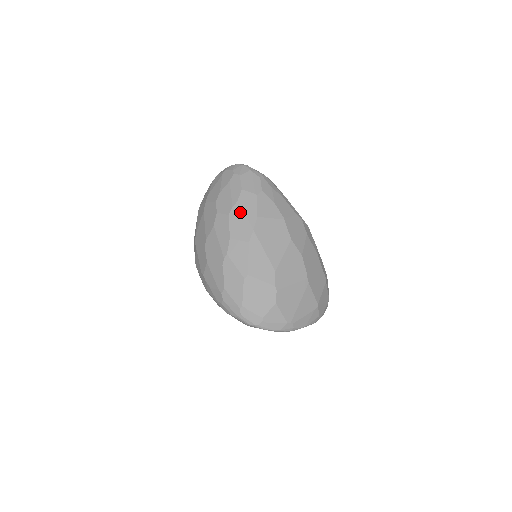
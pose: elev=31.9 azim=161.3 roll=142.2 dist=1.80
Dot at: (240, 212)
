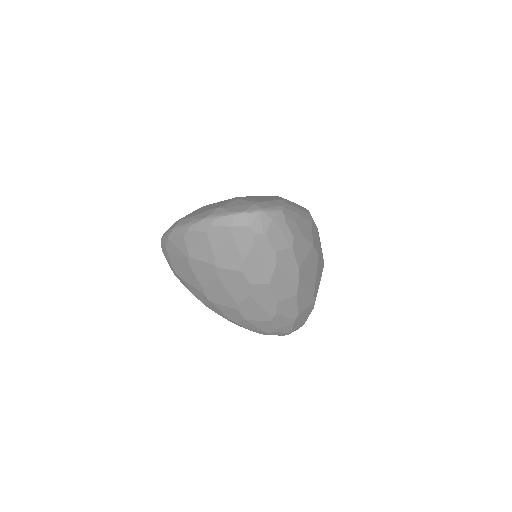
Dot at: (282, 276)
